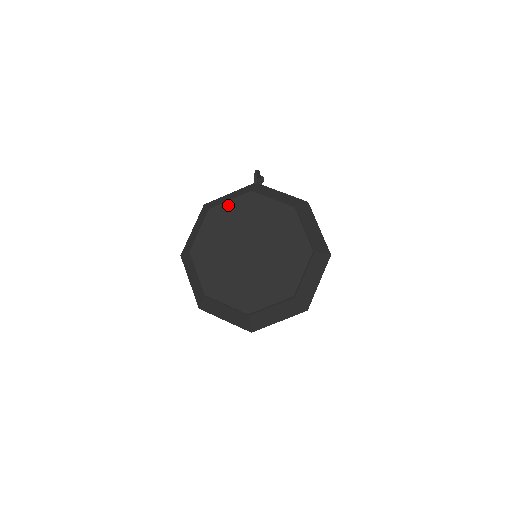
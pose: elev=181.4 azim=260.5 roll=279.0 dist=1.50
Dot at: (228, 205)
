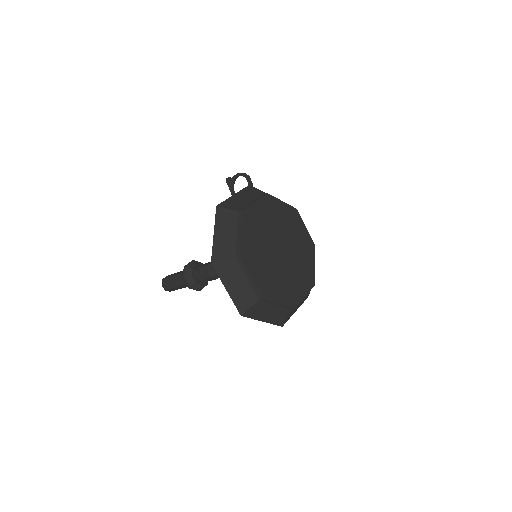
Dot at: (256, 207)
